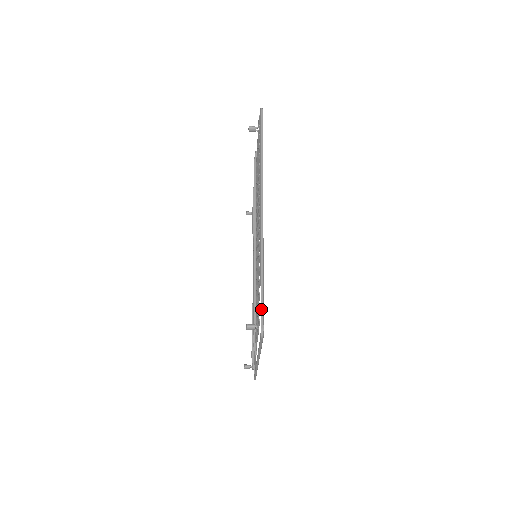
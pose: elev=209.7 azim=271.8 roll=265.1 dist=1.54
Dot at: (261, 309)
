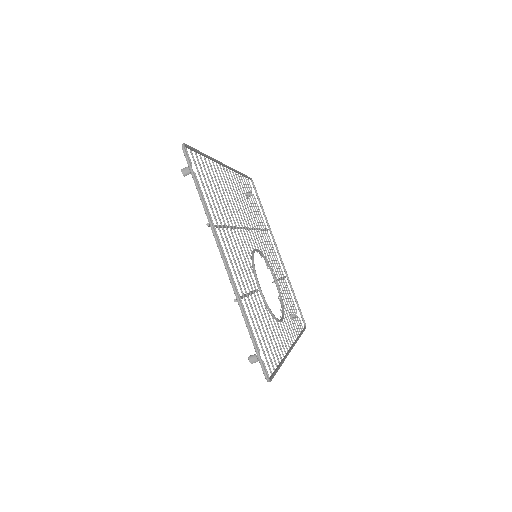
Dot at: (190, 148)
